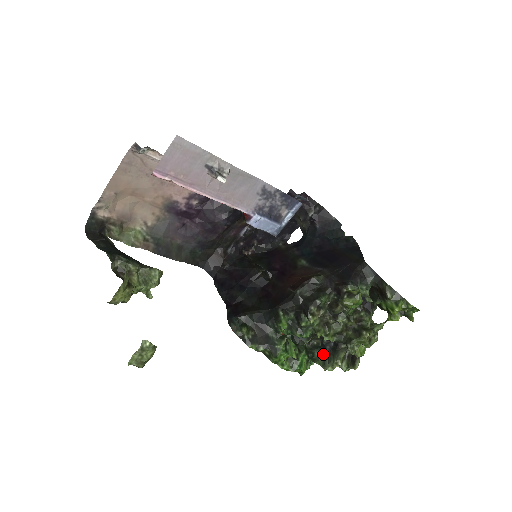
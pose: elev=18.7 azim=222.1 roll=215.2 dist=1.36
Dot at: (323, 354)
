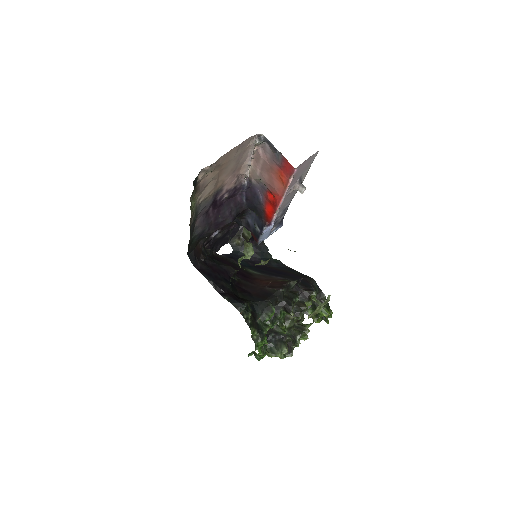
Dot at: (269, 345)
